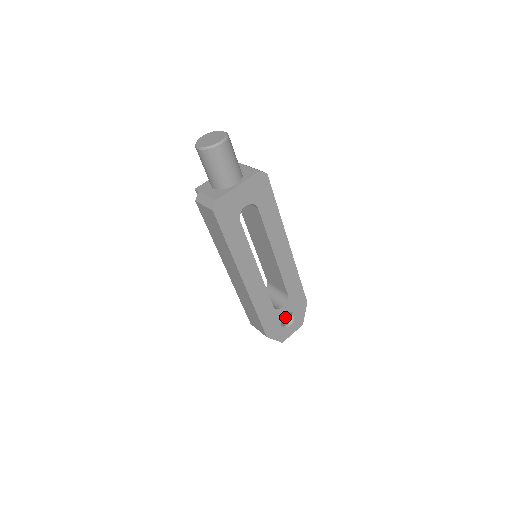
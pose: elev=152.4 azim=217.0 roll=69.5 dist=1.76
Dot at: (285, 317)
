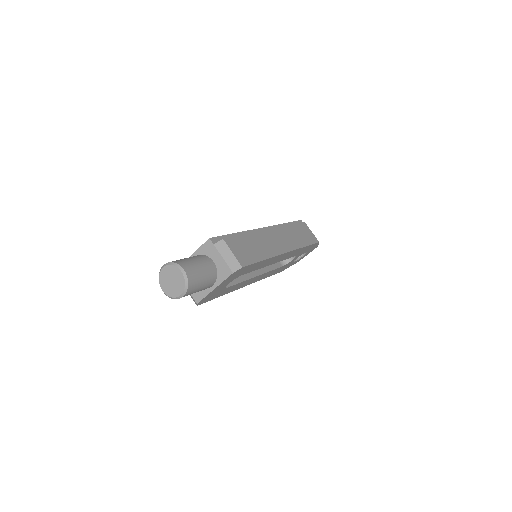
Dot at: occluded
